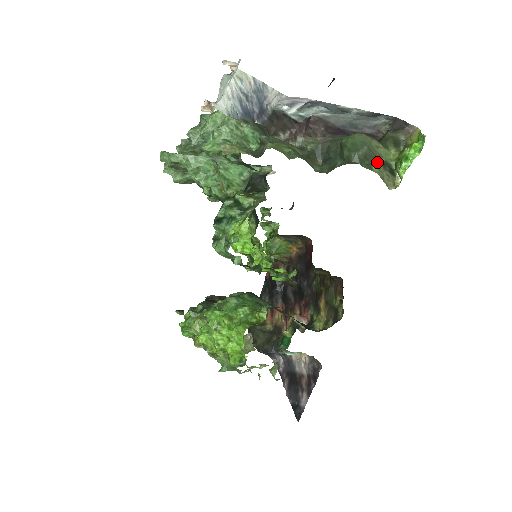
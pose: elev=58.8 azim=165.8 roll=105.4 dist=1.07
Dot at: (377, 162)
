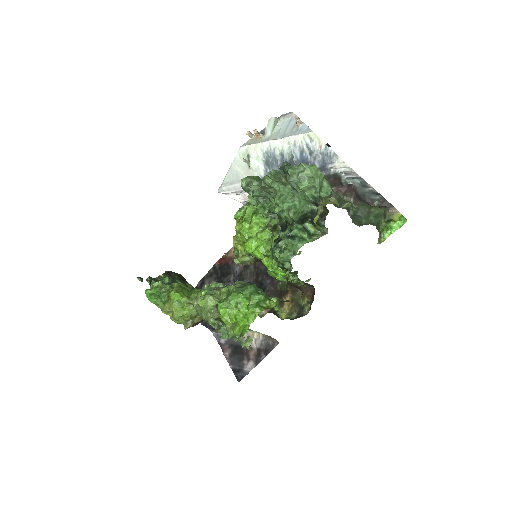
Dot at: (379, 226)
